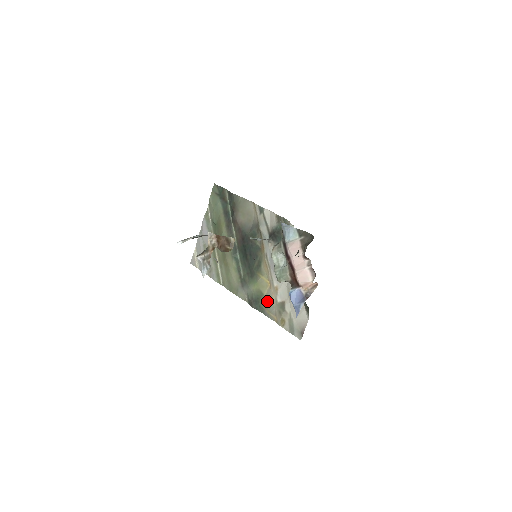
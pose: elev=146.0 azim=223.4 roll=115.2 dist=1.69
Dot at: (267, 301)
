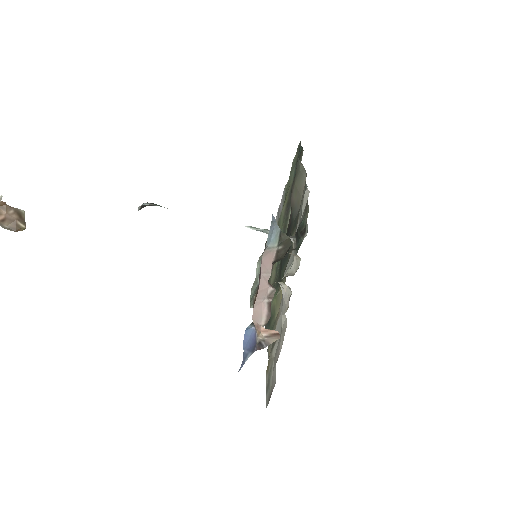
Dot at: (274, 327)
